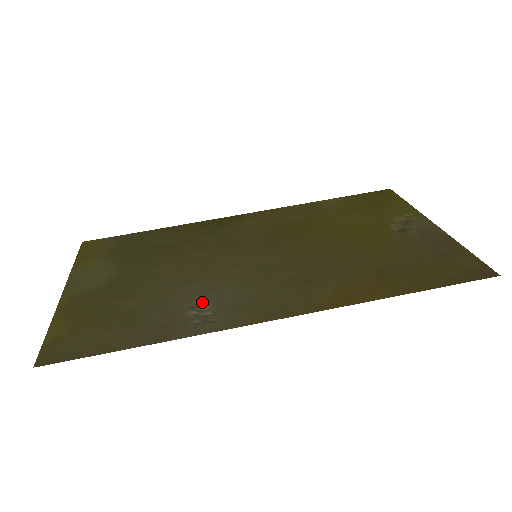
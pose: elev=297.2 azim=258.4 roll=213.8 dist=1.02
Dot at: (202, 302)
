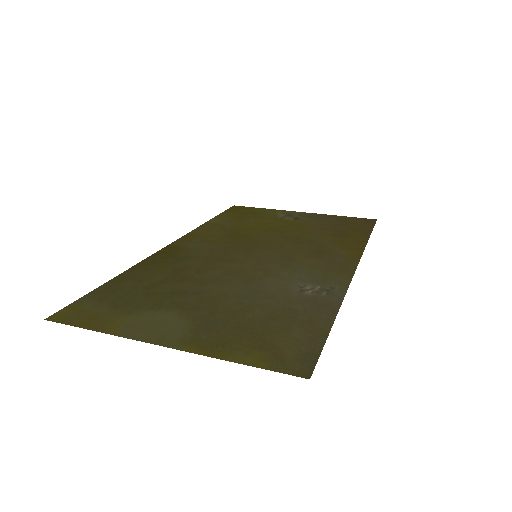
Dot at: (298, 286)
